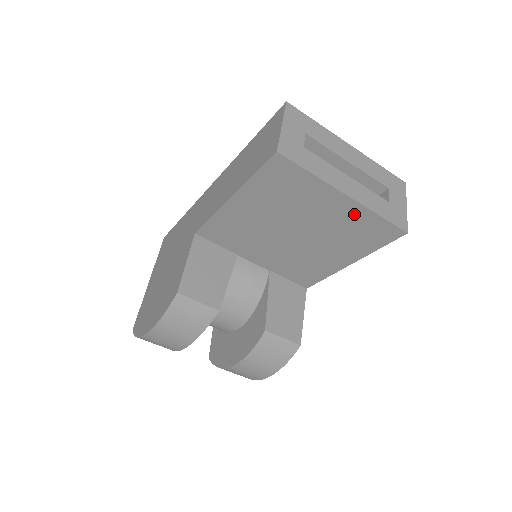
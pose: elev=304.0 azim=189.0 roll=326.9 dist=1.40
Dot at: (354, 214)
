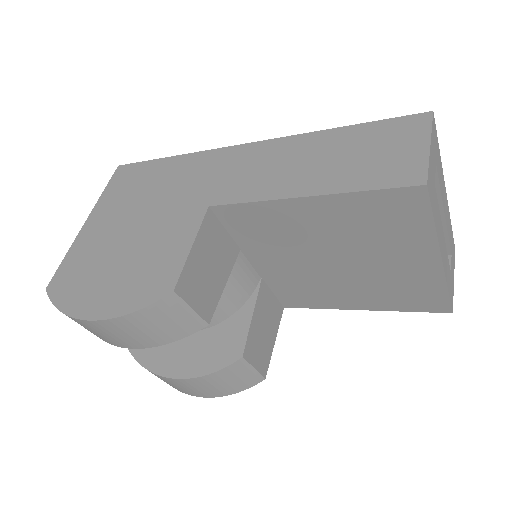
Dot at: (425, 277)
